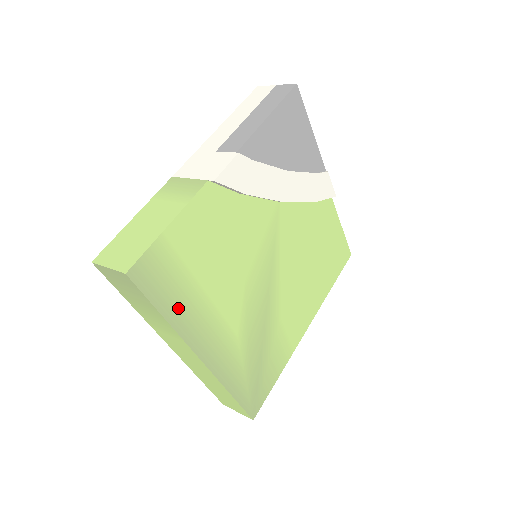
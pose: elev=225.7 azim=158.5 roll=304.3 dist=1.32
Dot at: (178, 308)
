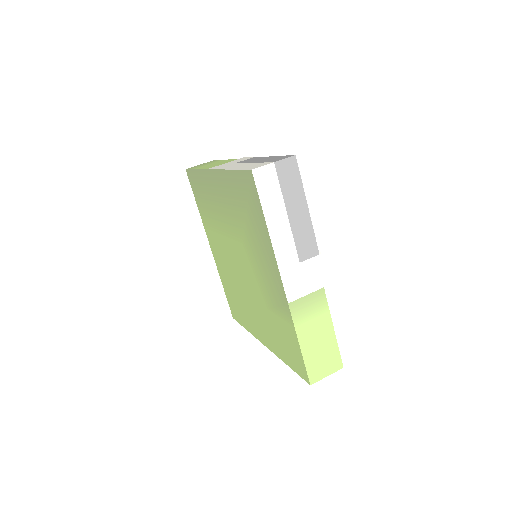
Dot at: occluded
